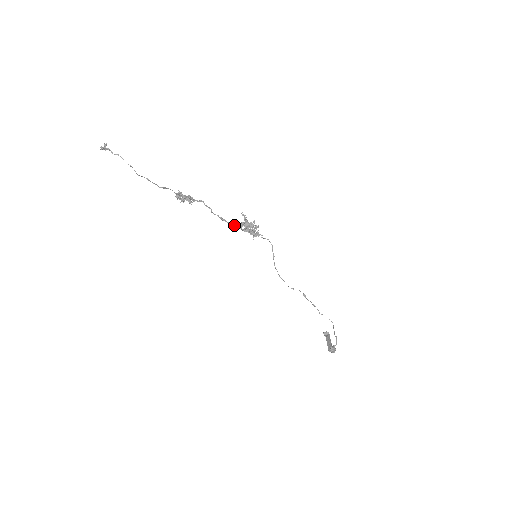
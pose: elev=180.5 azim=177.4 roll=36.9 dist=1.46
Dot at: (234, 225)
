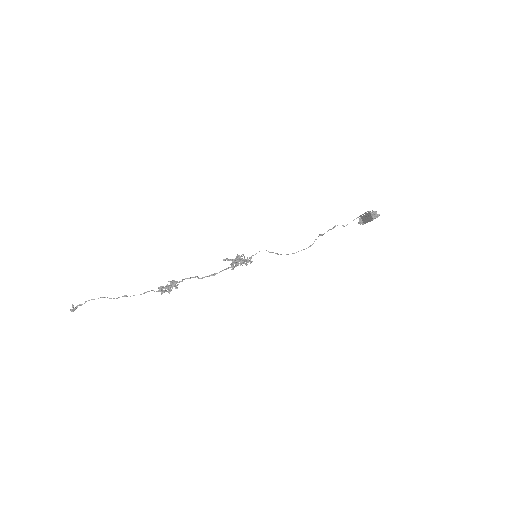
Dot at: occluded
